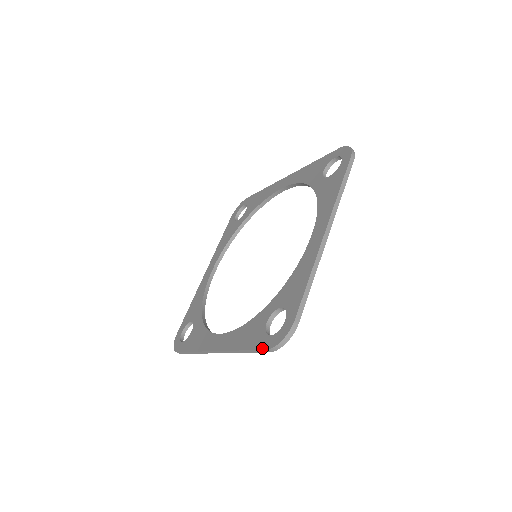
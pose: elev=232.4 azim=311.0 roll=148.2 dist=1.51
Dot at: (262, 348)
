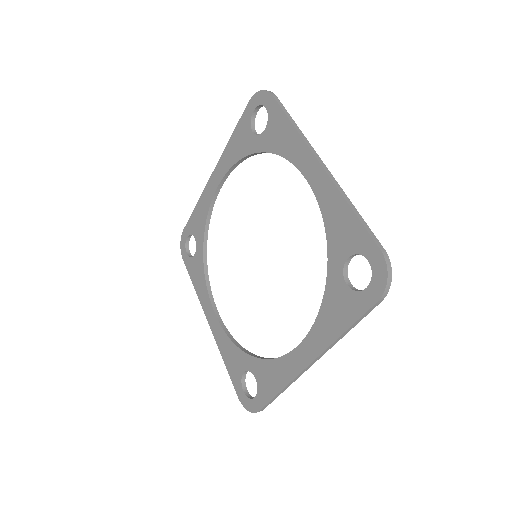
Dot at: (236, 391)
